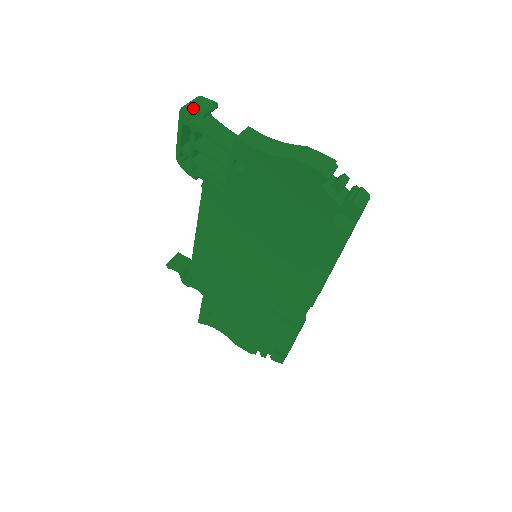
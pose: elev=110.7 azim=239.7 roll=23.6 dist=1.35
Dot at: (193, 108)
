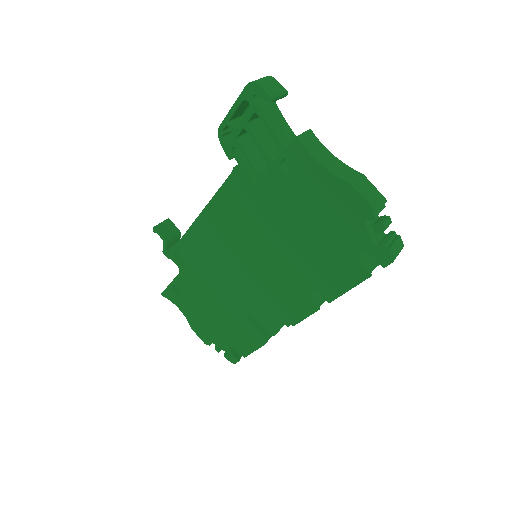
Dot at: (264, 88)
